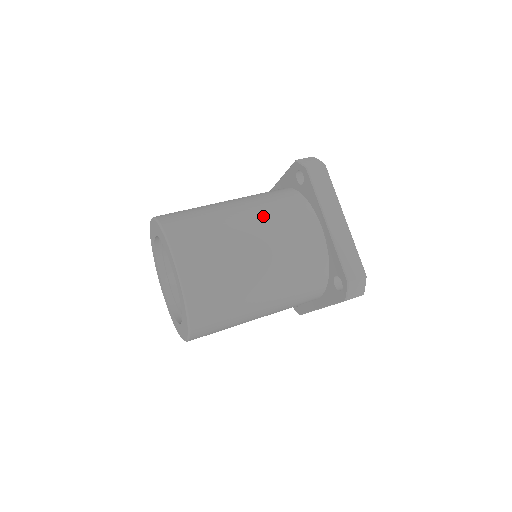
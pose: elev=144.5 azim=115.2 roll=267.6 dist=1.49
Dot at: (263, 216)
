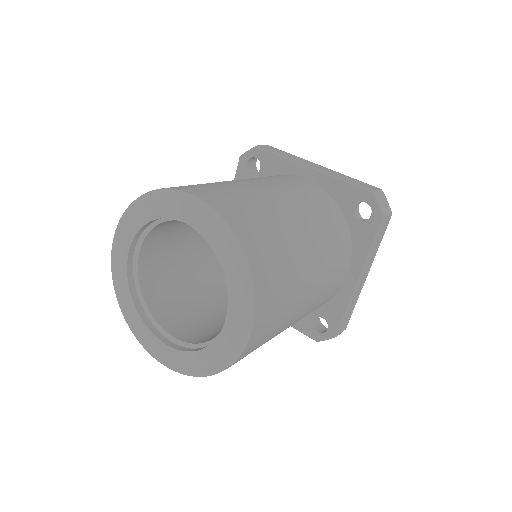
Dot at: occluded
